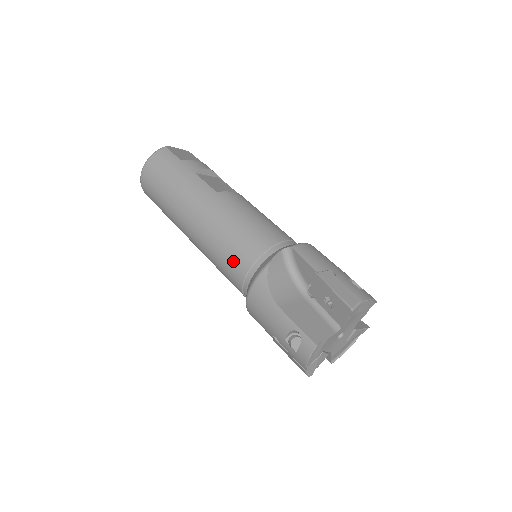
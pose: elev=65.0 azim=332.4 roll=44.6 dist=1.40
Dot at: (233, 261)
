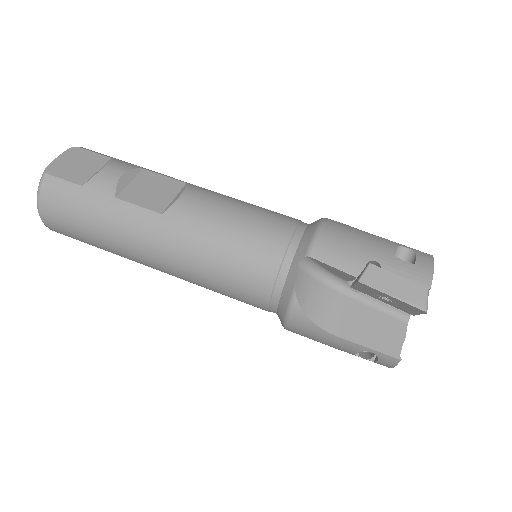
Dot at: (243, 295)
